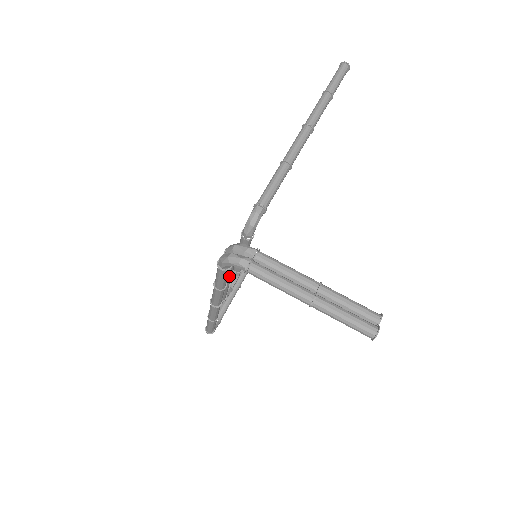
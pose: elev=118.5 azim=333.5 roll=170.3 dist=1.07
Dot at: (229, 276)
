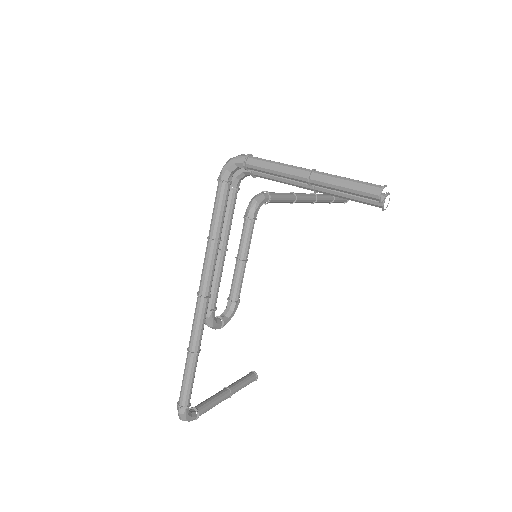
Dot at: (225, 234)
